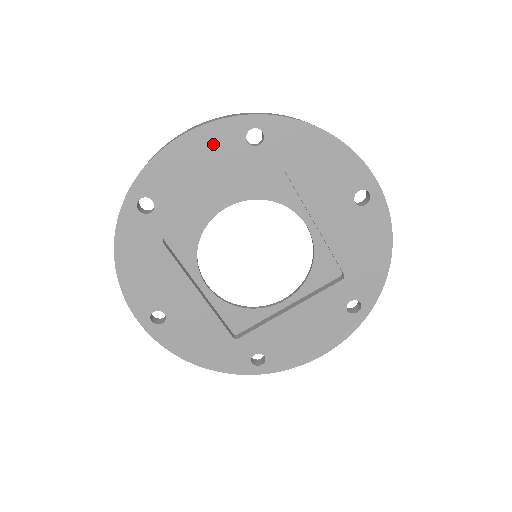
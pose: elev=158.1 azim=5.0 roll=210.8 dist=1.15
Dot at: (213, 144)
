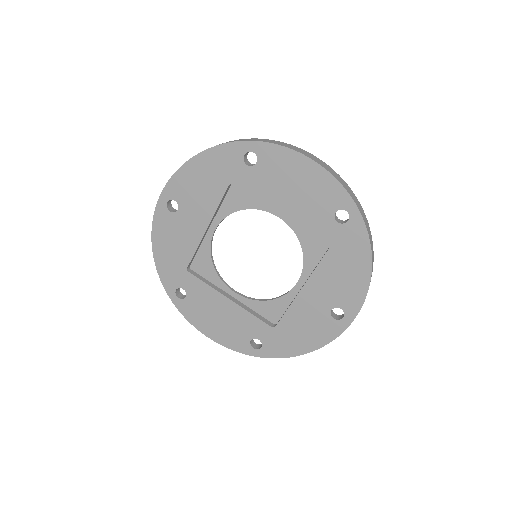
Dot at: (321, 188)
